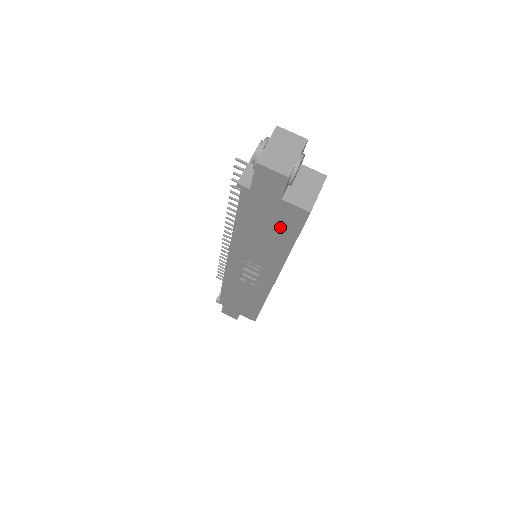
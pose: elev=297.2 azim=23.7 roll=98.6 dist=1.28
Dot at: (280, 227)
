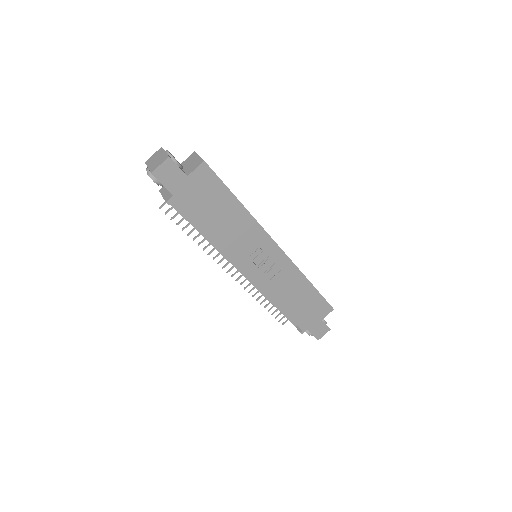
Dot at: (215, 196)
